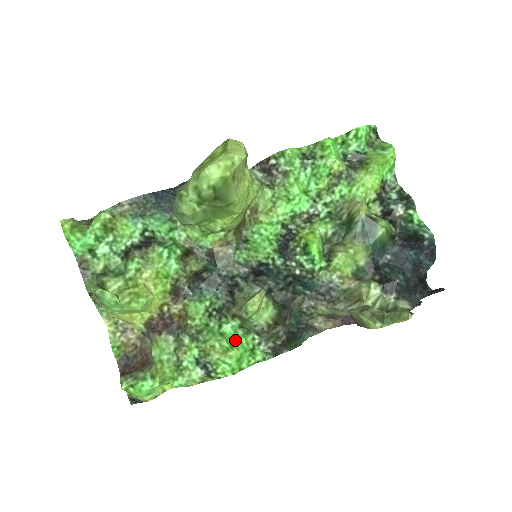
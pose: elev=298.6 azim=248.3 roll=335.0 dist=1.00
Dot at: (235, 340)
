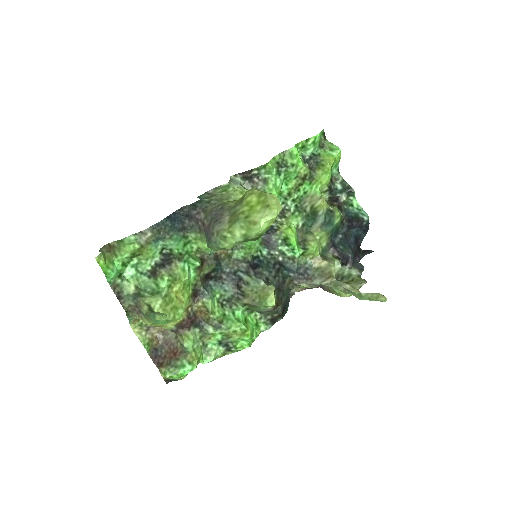
Dot at: (245, 321)
